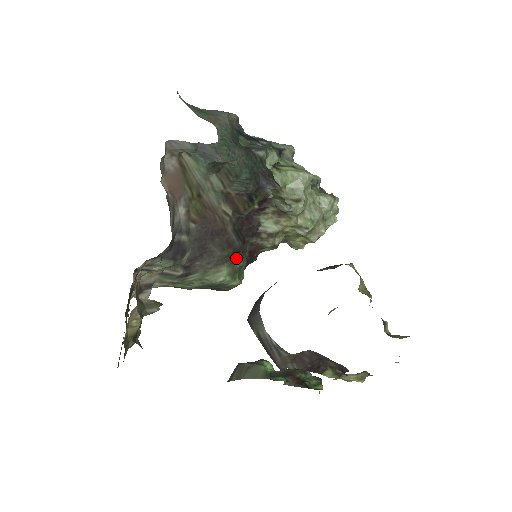
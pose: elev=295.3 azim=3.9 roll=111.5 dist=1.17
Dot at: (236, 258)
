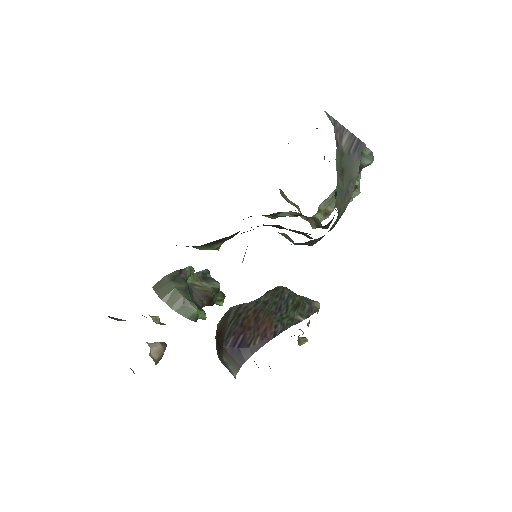
Dot at: occluded
